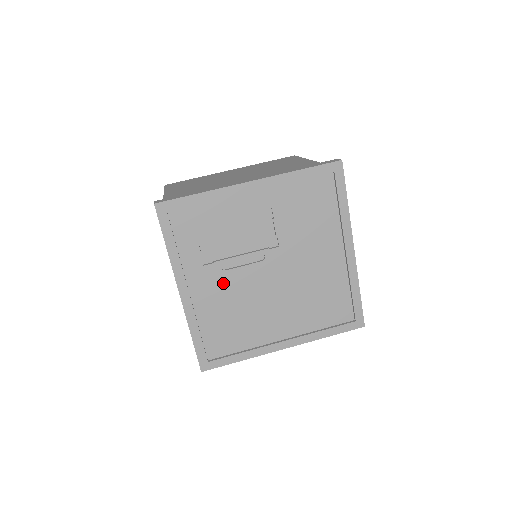
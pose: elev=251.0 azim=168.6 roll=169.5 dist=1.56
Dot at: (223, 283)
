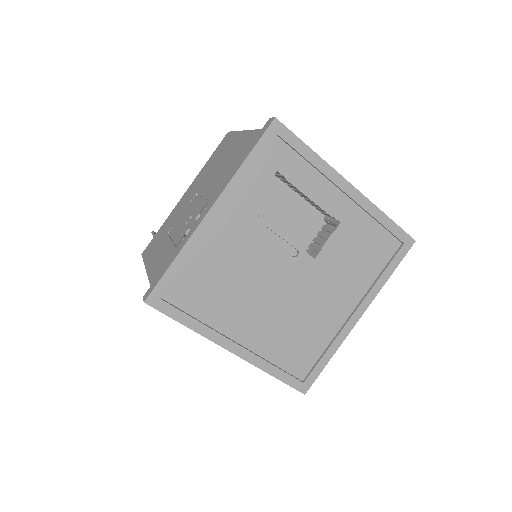
Dot at: (247, 242)
